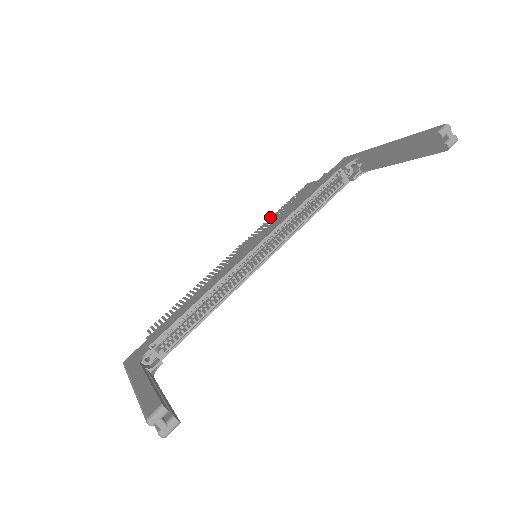
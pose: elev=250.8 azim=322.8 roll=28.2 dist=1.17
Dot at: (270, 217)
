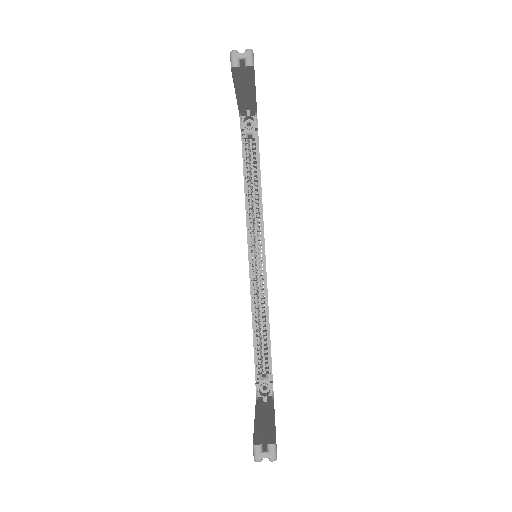
Dot at: occluded
